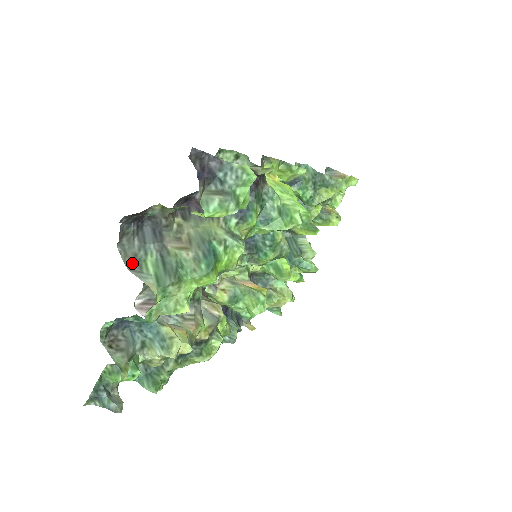
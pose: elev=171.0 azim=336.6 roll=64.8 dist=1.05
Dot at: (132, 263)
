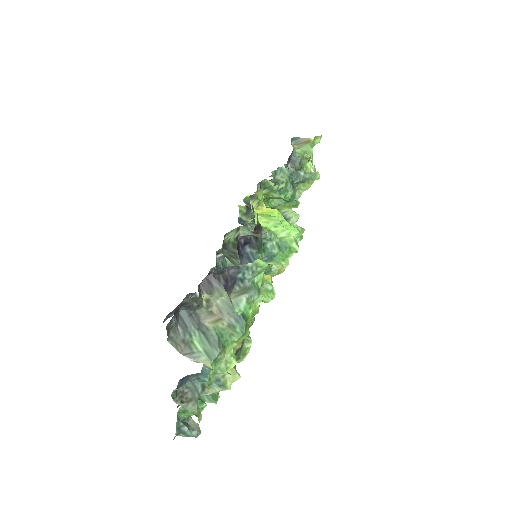
Dot at: (183, 348)
